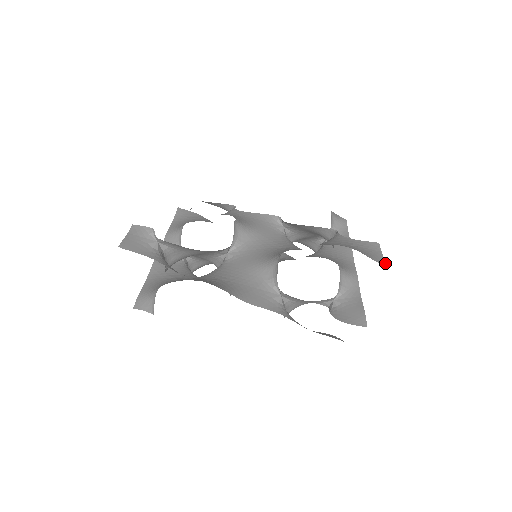
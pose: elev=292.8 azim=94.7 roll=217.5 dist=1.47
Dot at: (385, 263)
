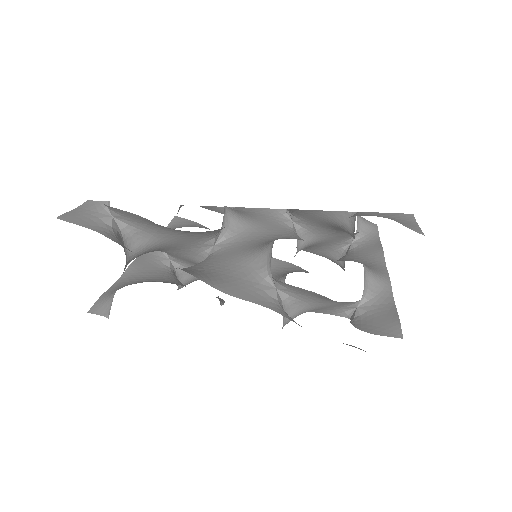
Dot at: (421, 232)
